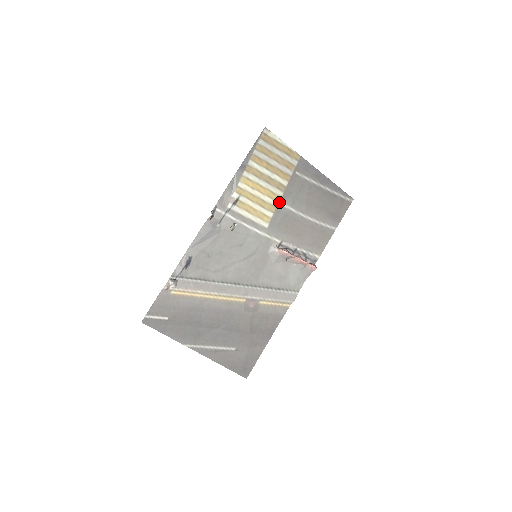
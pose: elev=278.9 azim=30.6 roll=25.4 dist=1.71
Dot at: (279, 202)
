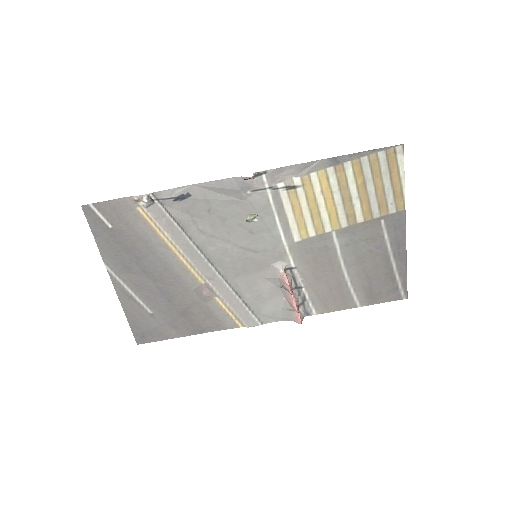
Dot at: (333, 230)
